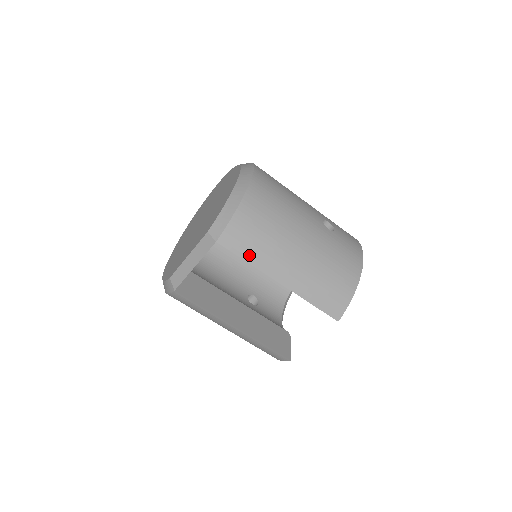
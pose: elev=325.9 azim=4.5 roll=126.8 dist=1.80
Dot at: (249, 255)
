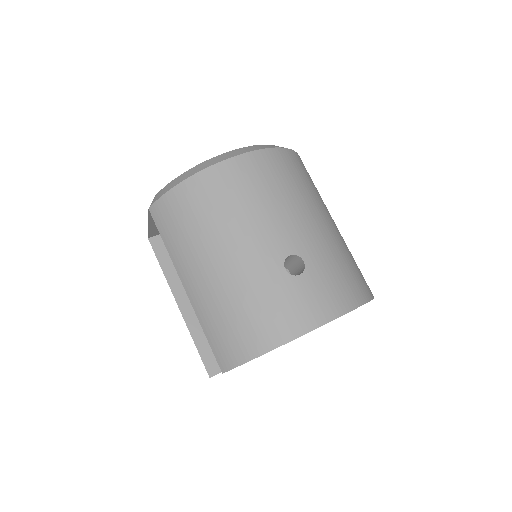
Dot at: (168, 239)
